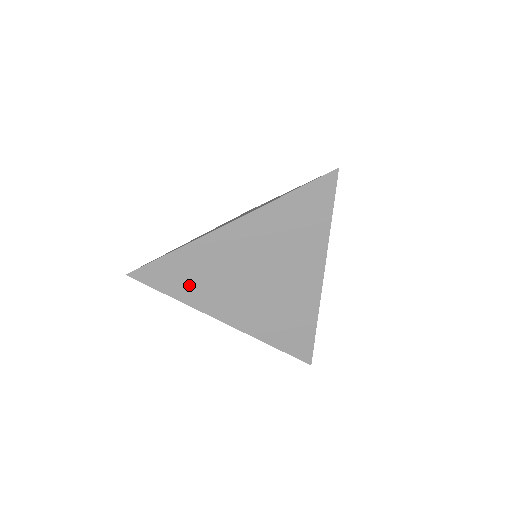
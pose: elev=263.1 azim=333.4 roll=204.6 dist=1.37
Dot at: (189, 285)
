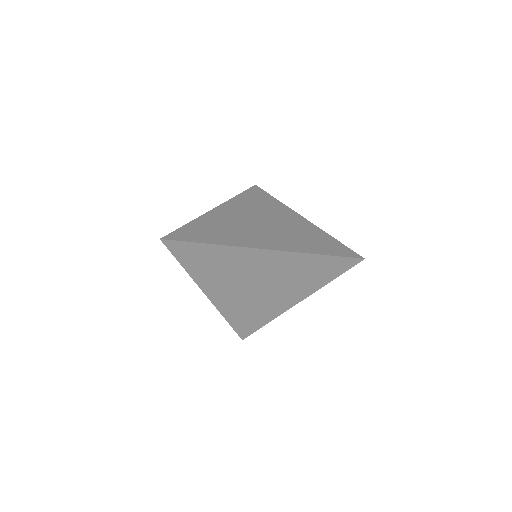
Dot at: (203, 267)
